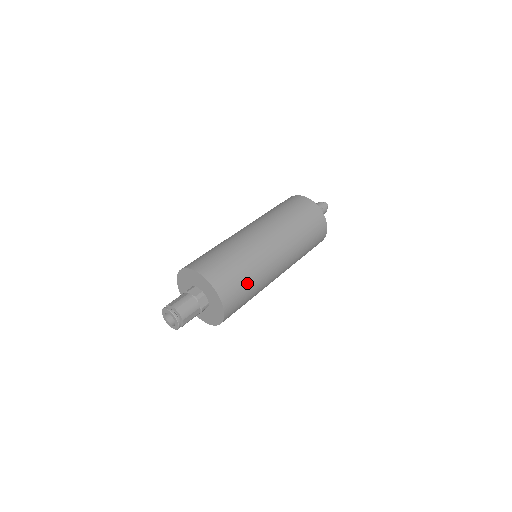
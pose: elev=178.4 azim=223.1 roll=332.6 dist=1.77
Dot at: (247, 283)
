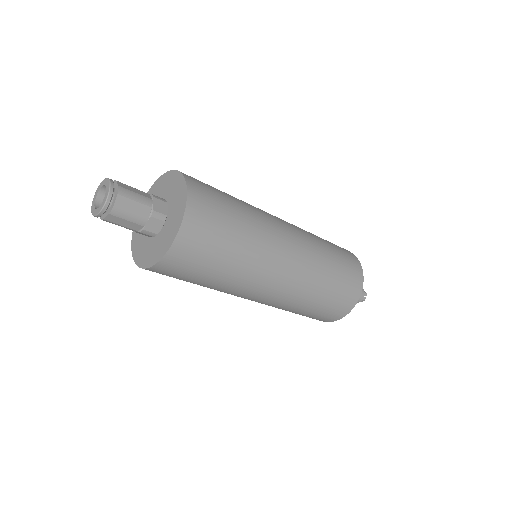
Dot at: (234, 217)
